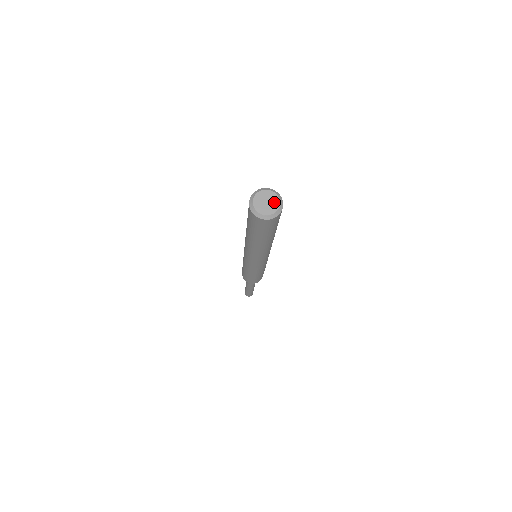
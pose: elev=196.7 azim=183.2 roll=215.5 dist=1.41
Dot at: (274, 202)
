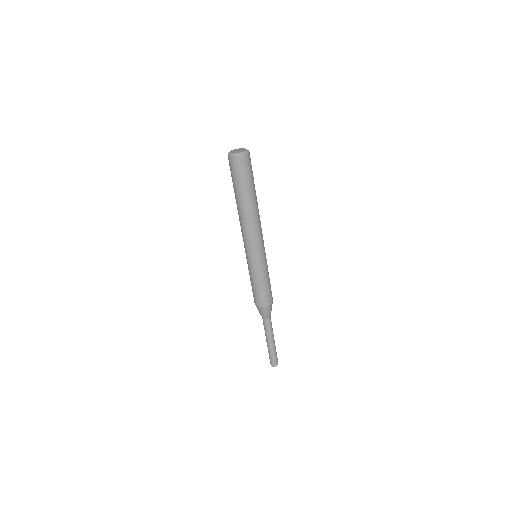
Dot at: (242, 149)
